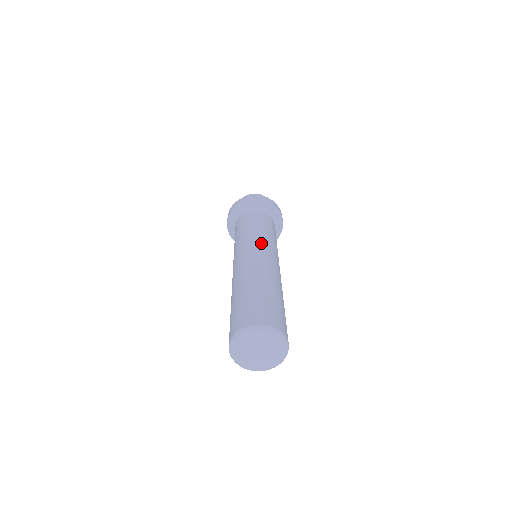
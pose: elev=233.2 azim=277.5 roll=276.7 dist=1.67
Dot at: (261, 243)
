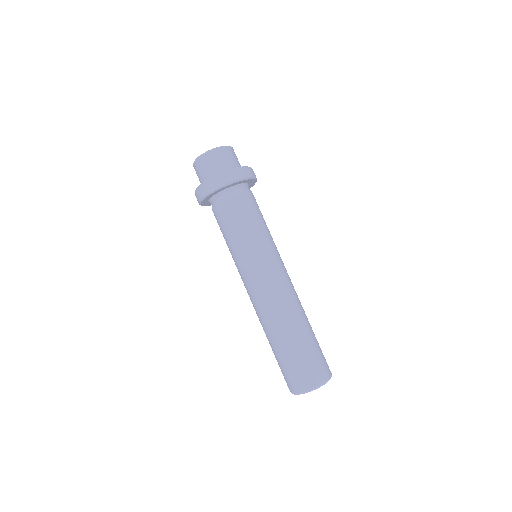
Dot at: (249, 273)
